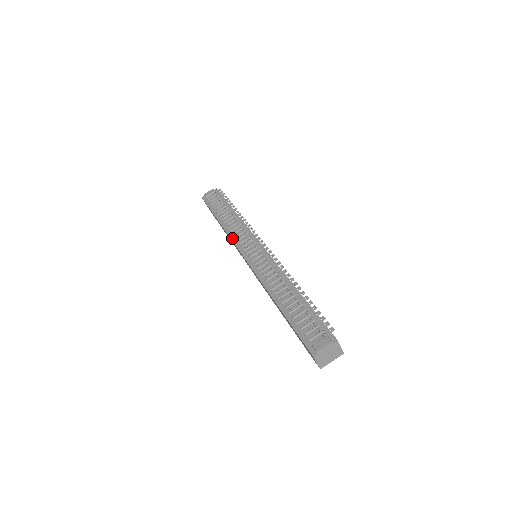
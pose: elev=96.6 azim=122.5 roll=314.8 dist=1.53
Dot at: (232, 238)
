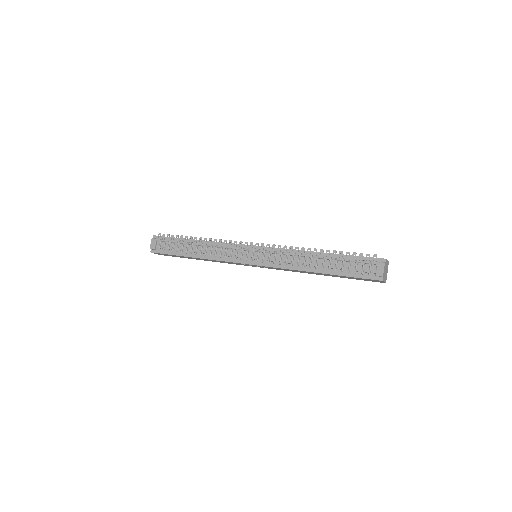
Dot at: (223, 260)
